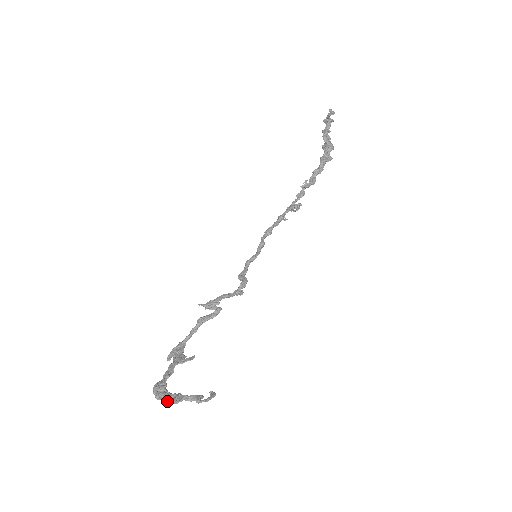
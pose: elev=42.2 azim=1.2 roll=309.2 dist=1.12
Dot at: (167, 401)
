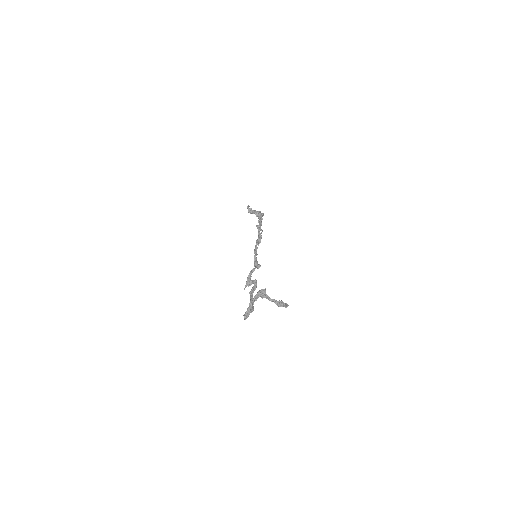
Dot at: occluded
